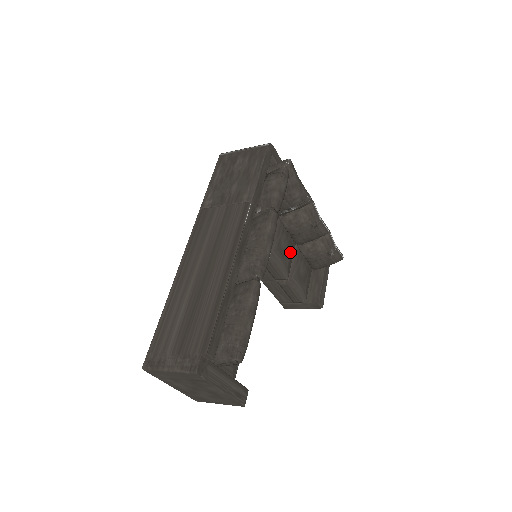
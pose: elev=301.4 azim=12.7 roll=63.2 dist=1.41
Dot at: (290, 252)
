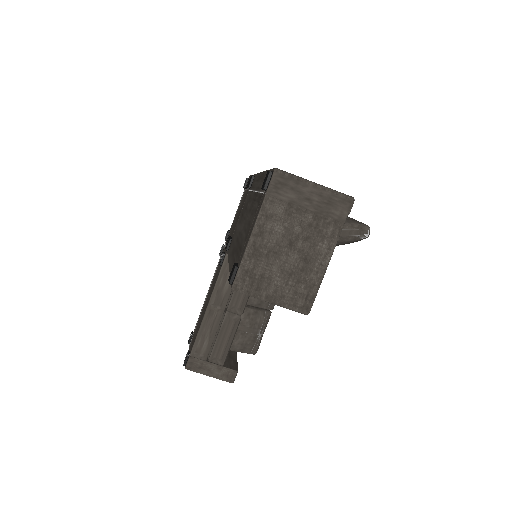
Dot at: occluded
